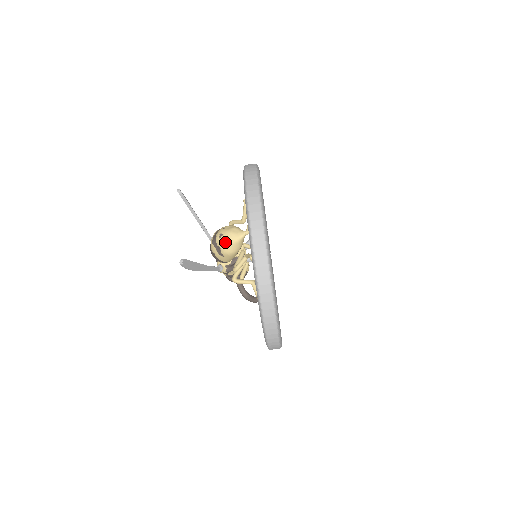
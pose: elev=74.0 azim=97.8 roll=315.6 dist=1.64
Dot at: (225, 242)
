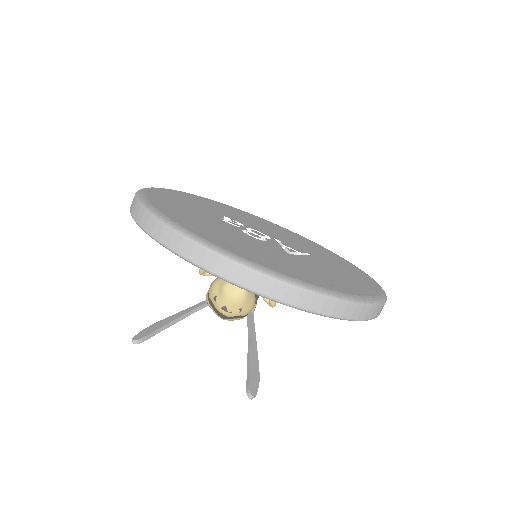
Dot at: (237, 309)
